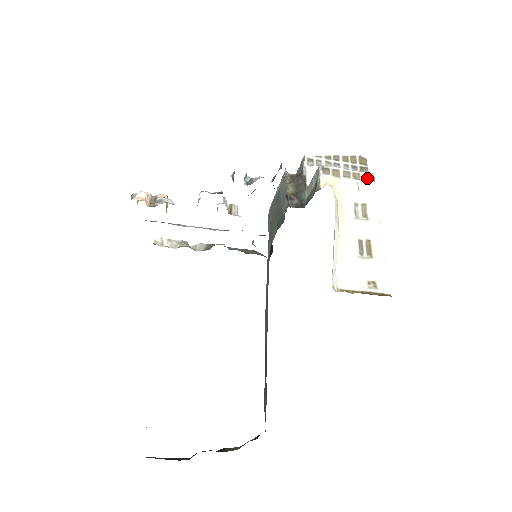
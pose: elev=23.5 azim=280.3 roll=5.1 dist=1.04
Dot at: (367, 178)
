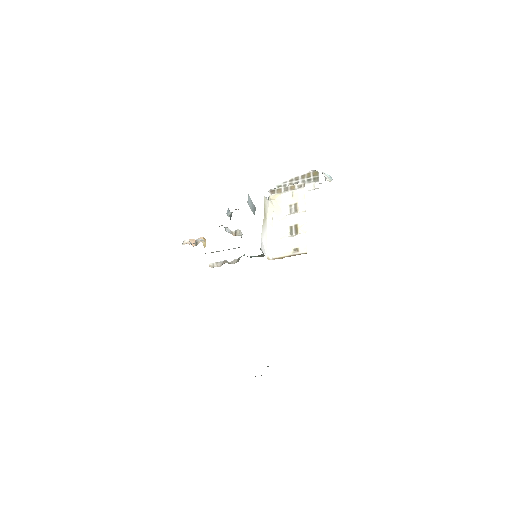
Dot at: (300, 186)
